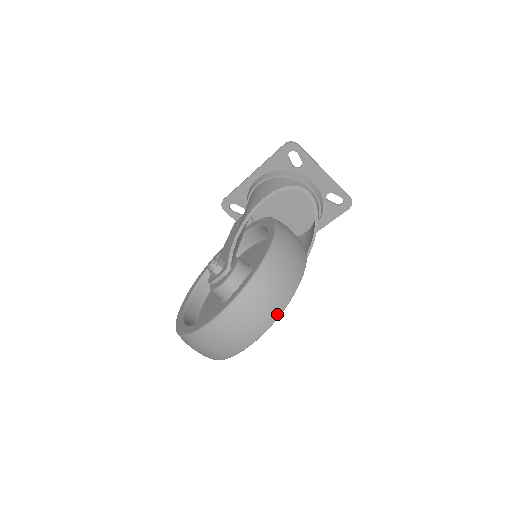
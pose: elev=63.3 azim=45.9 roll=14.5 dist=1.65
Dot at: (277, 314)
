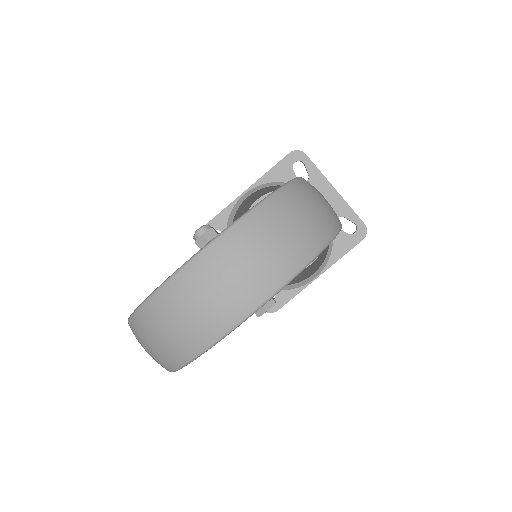
Dot at: (316, 248)
